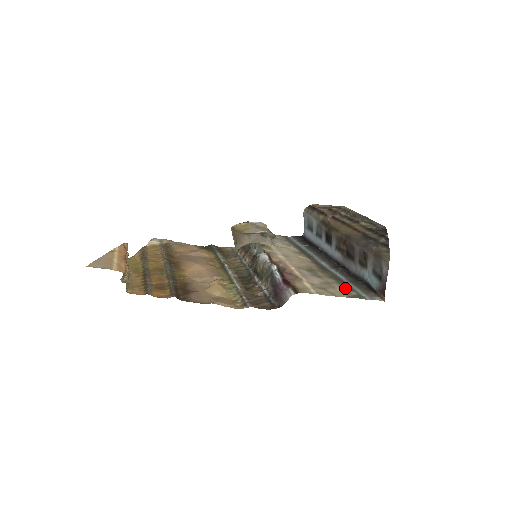
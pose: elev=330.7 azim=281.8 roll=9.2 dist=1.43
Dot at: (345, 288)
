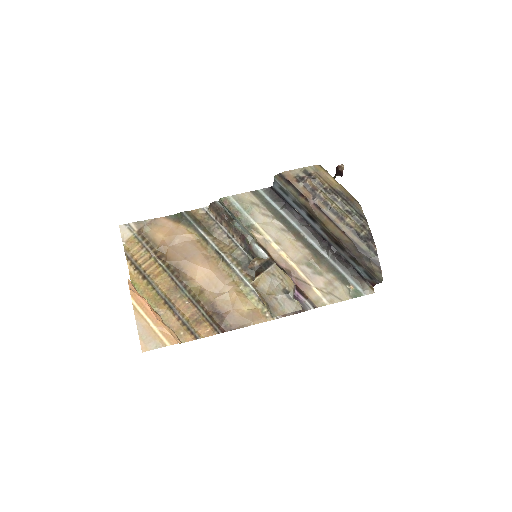
Dot at: (344, 285)
